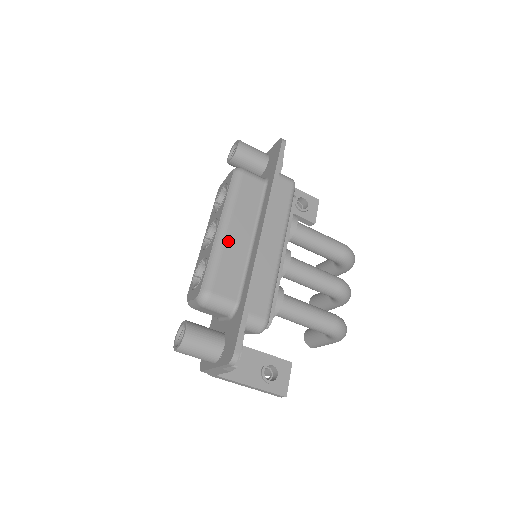
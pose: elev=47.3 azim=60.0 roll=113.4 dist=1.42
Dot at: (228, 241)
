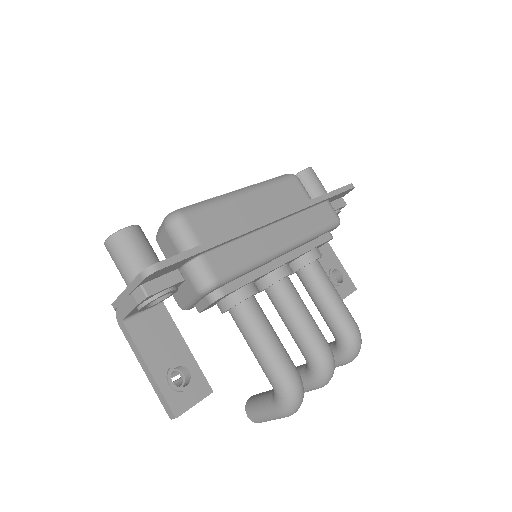
Dot at: (238, 202)
